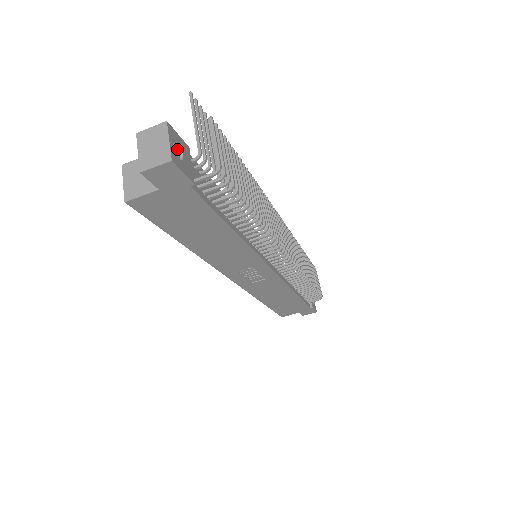
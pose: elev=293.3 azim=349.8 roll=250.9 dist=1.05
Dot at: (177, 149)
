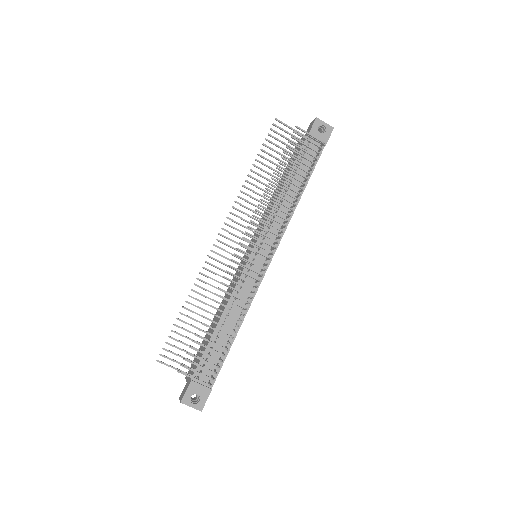
Dot at: (193, 394)
